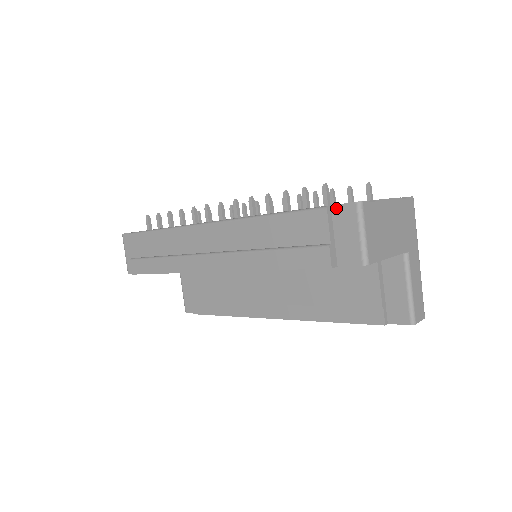
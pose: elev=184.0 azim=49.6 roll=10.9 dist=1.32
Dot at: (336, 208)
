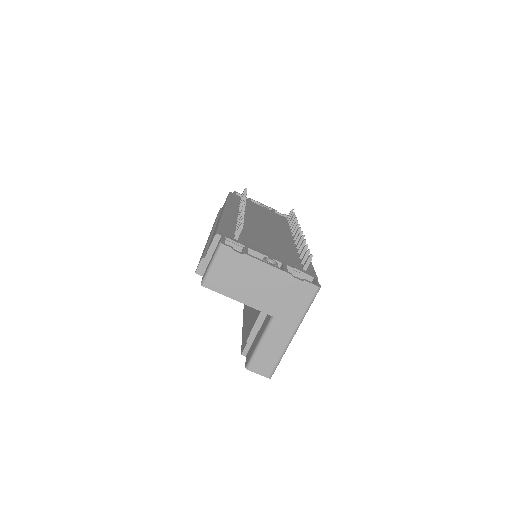
Dot at: occluded
